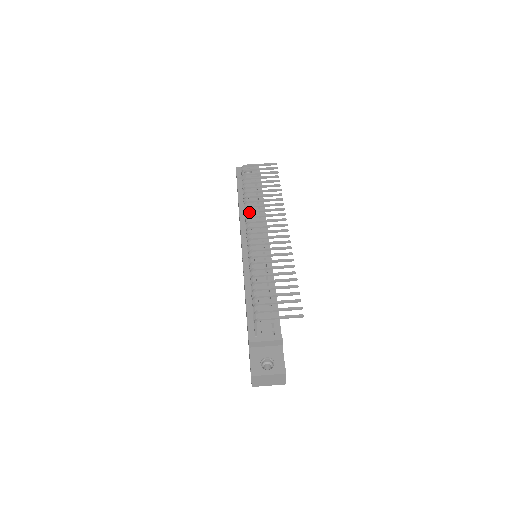
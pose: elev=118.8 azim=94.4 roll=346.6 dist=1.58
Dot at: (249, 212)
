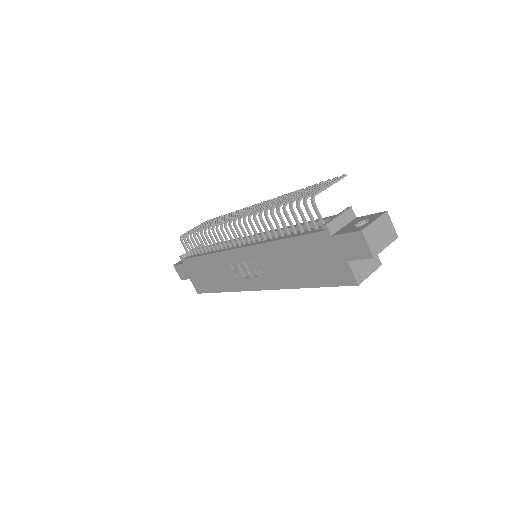
Dot at: (218, 225)
